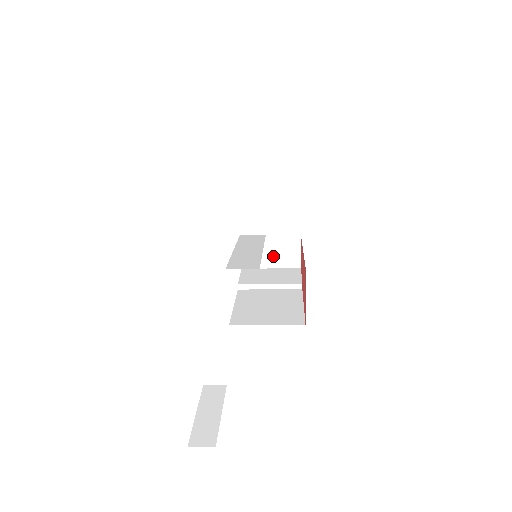
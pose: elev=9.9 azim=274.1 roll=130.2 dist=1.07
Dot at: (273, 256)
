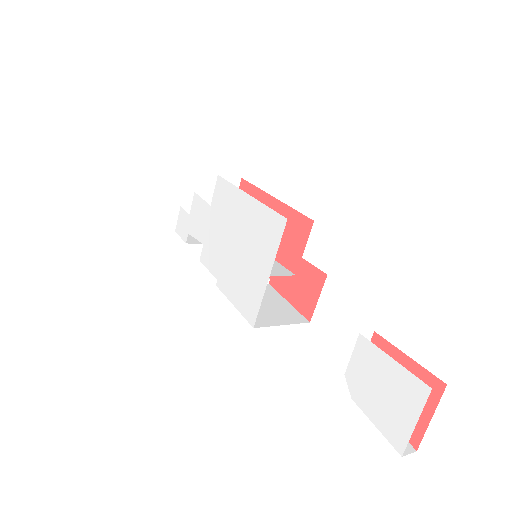
Dot at: occluded
